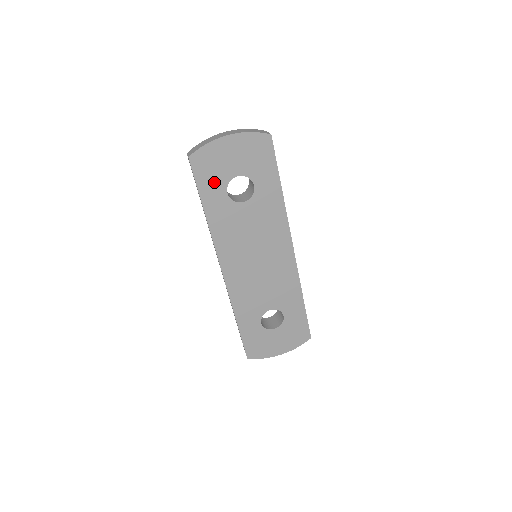
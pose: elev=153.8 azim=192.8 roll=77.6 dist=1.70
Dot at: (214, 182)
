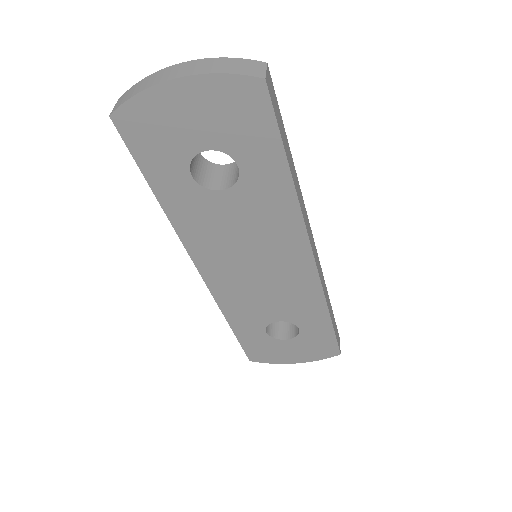
Dot at: (165, 157)
